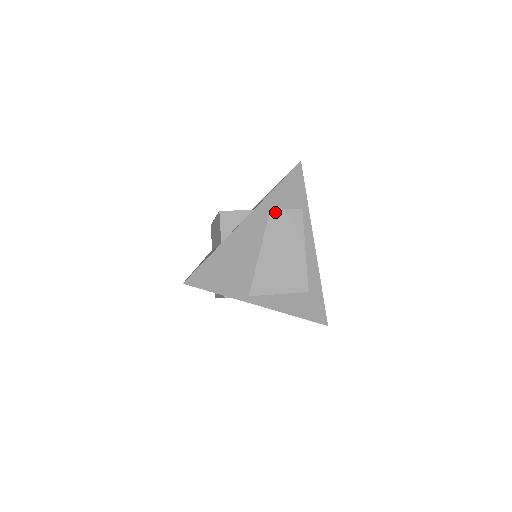
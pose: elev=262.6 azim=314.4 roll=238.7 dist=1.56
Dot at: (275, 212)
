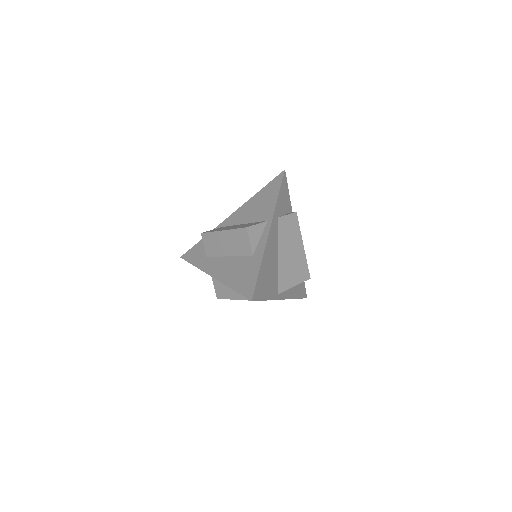
Dot at: (281, 219)
